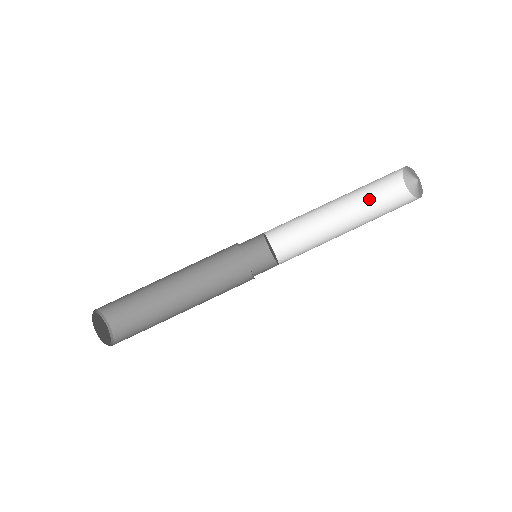
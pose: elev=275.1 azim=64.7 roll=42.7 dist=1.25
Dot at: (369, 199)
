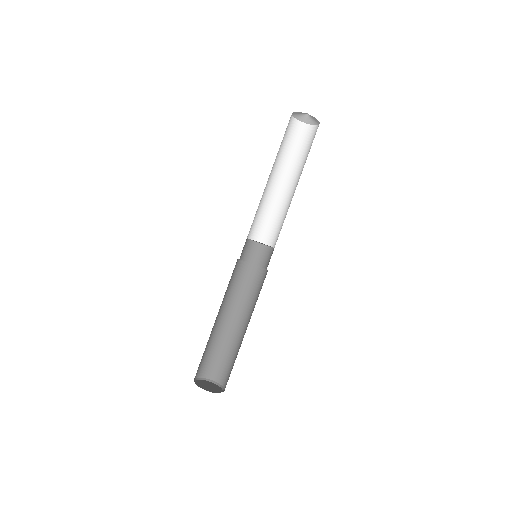
Dot at: (283, 150)
